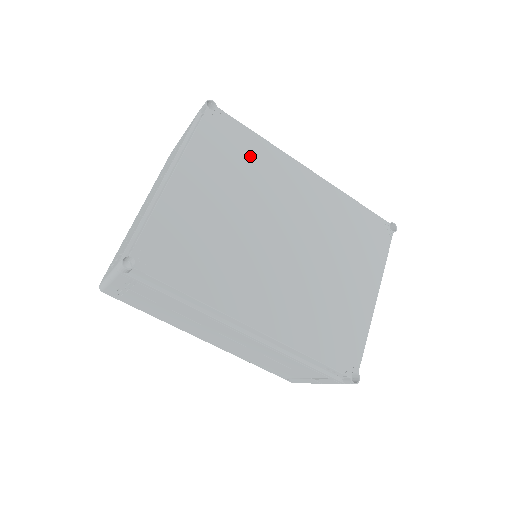
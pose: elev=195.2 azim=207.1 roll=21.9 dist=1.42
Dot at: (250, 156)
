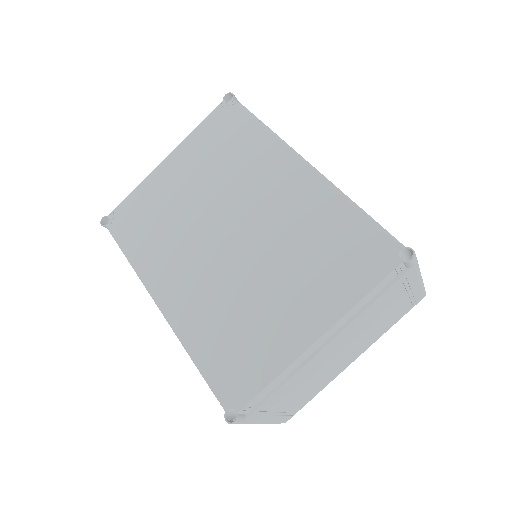
Dot at: (241, 145)
